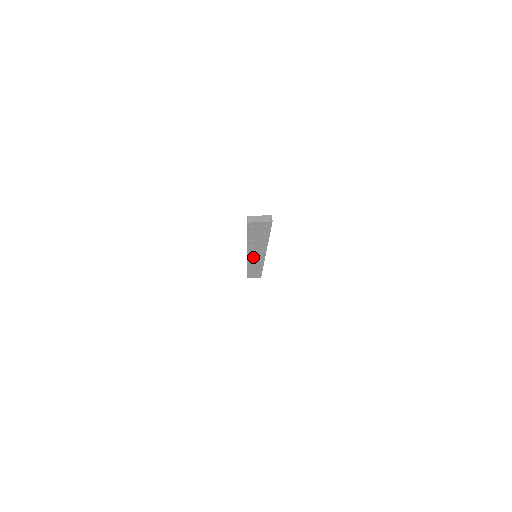
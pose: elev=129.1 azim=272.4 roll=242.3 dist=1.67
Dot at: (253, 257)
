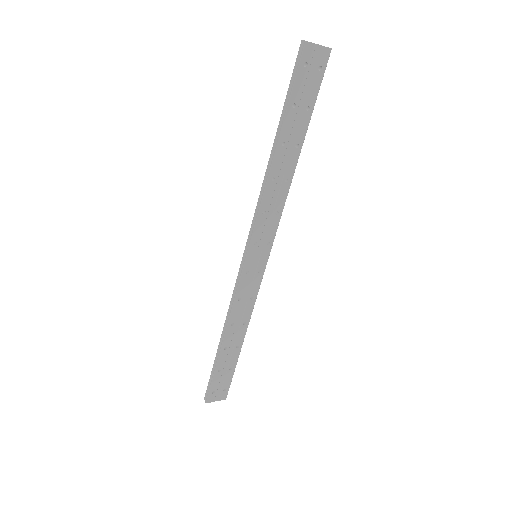
Dot at: (255, 251)
